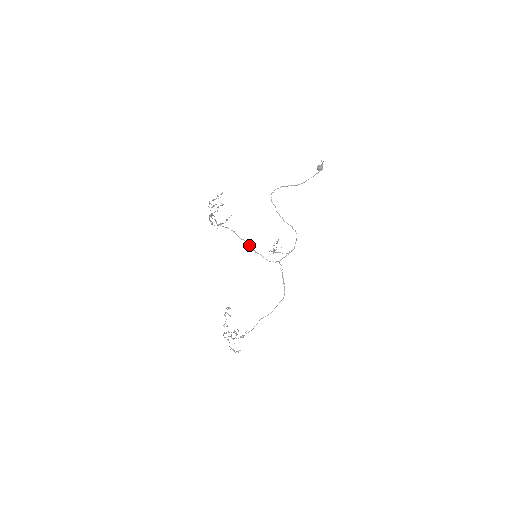
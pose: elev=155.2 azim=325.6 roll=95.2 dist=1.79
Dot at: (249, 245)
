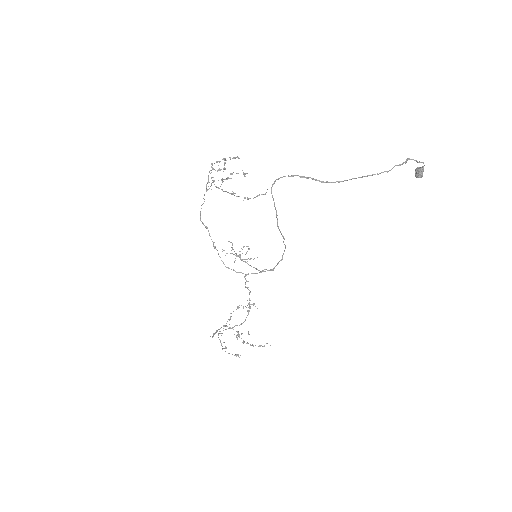
Dot at: (209, 233)
